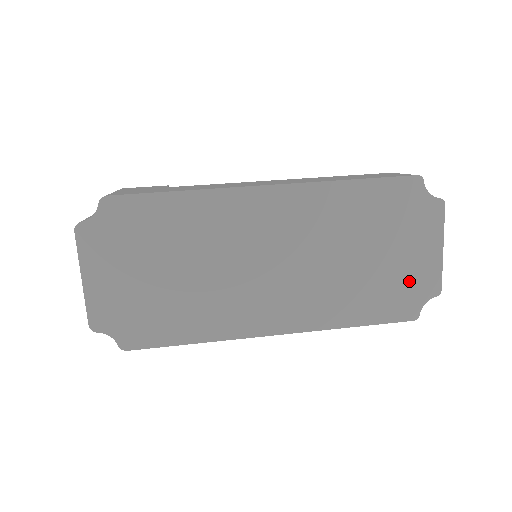
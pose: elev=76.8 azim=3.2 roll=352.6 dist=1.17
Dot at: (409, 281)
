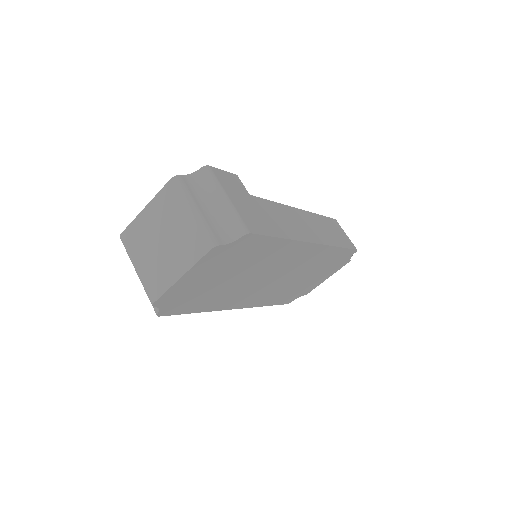
Dot at: (304, 289)
